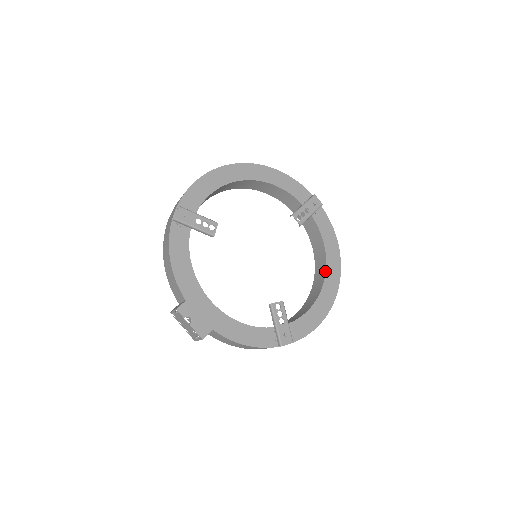
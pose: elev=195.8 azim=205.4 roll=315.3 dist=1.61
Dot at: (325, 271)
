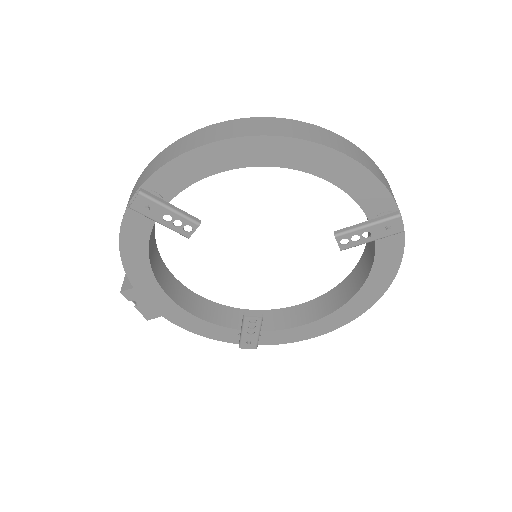
Dot at: (349, 299)
